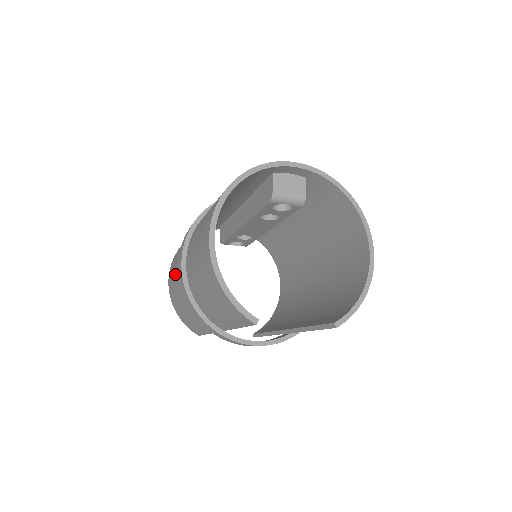
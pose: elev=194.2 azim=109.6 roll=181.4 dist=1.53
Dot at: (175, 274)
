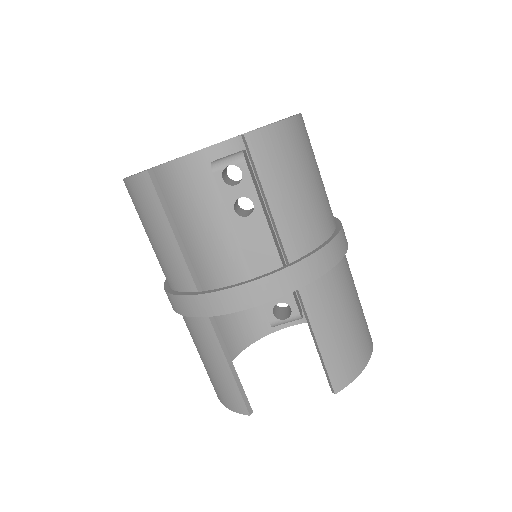
Dot at: occluded
